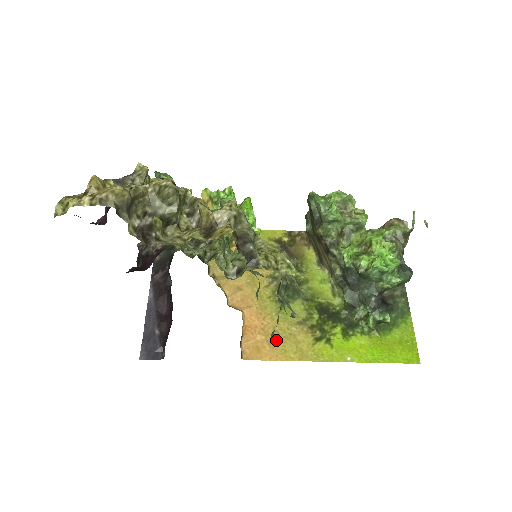
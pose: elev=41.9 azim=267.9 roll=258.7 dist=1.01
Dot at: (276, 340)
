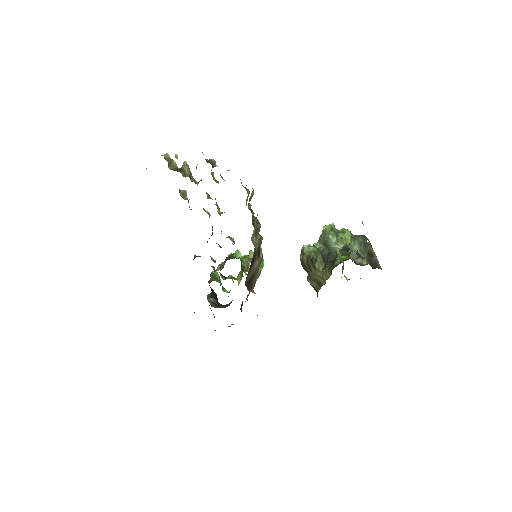
Dot at: occluded
